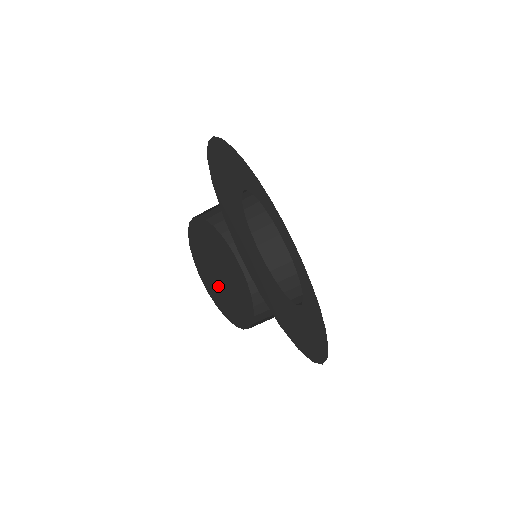
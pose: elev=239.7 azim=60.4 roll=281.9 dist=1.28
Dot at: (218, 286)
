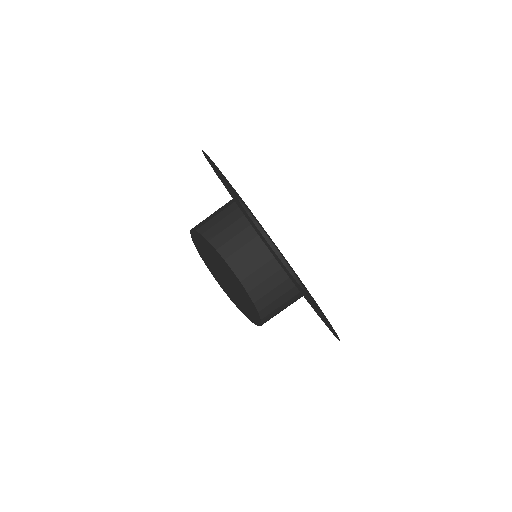
Dot at: (221, 278)
